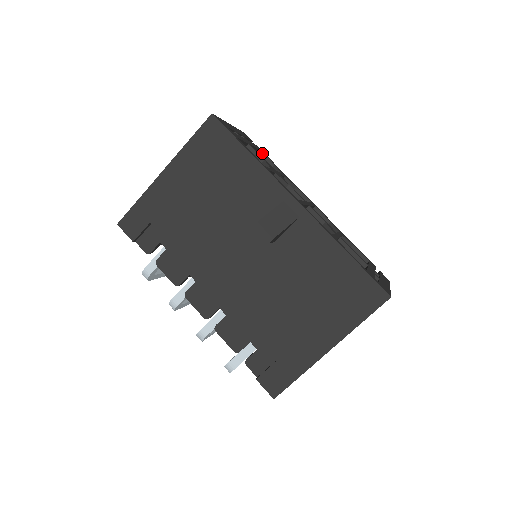
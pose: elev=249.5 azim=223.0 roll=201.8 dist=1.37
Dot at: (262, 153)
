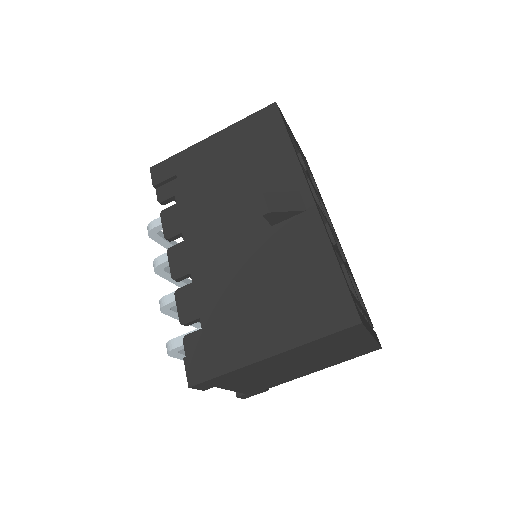
Dot at: (312, 178)
